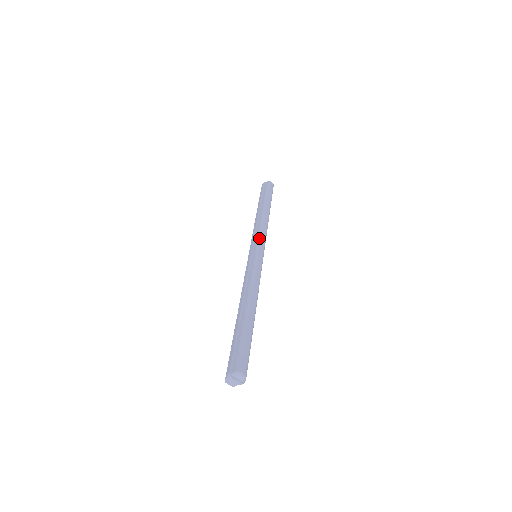
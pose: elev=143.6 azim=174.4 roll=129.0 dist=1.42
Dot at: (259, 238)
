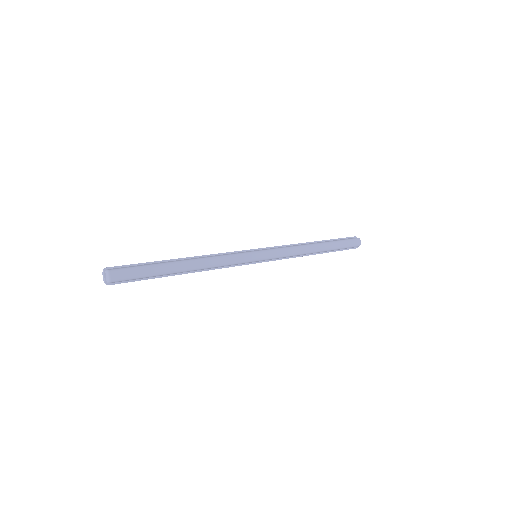
Dot at: (275, 249)
